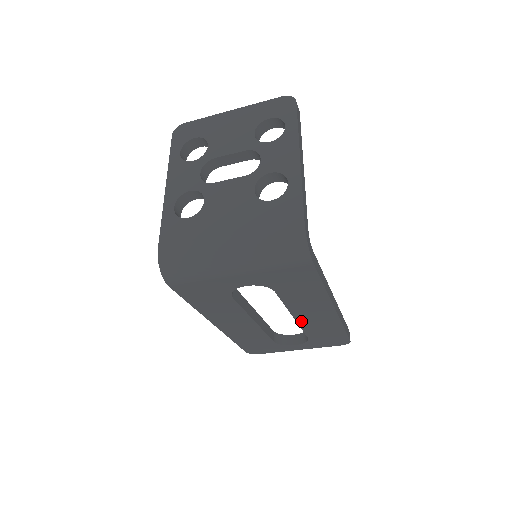
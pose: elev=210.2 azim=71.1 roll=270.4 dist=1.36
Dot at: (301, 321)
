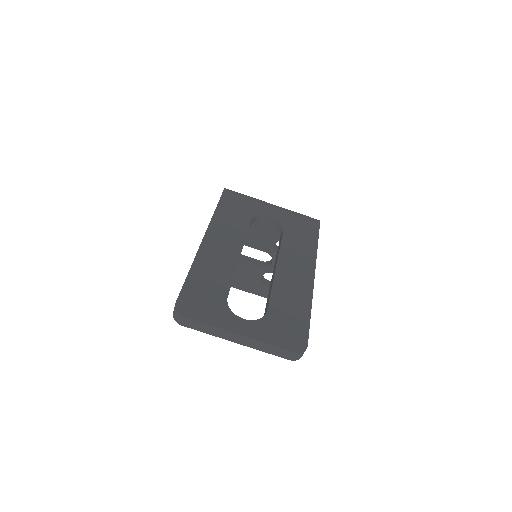
Dot at: (279, 276)
